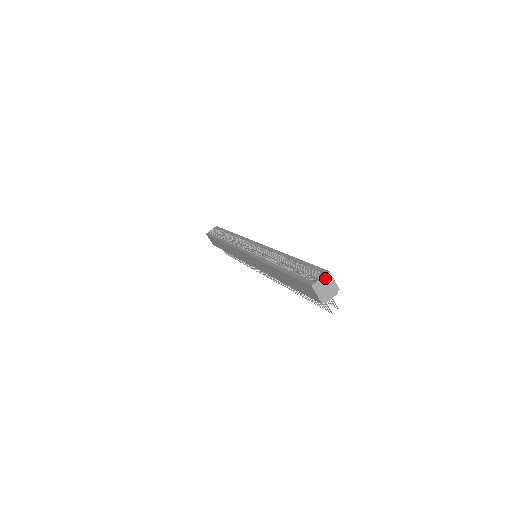
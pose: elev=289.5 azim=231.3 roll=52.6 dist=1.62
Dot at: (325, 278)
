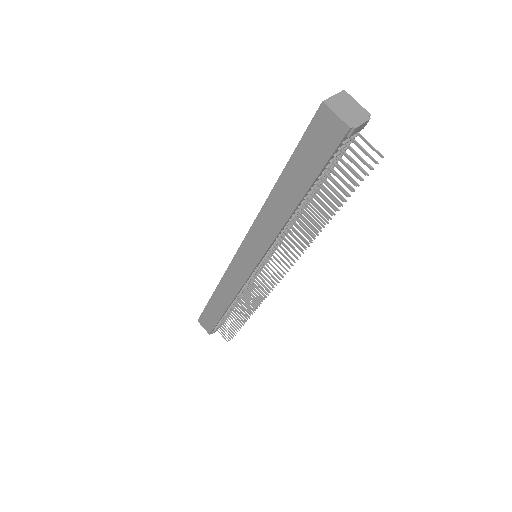
Dot at: (341, 97)
